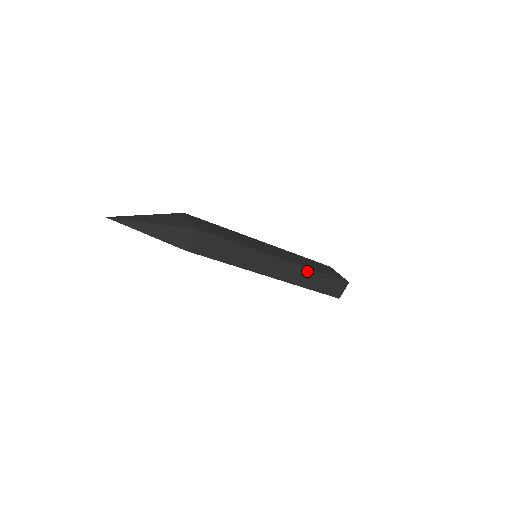
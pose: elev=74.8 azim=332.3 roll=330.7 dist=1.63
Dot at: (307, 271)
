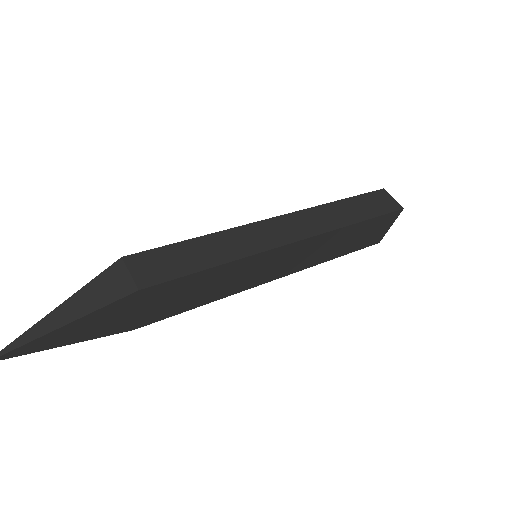
Dot at: (323, 209)
